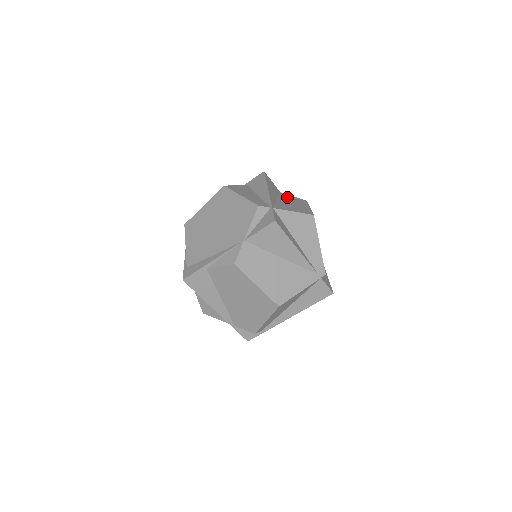
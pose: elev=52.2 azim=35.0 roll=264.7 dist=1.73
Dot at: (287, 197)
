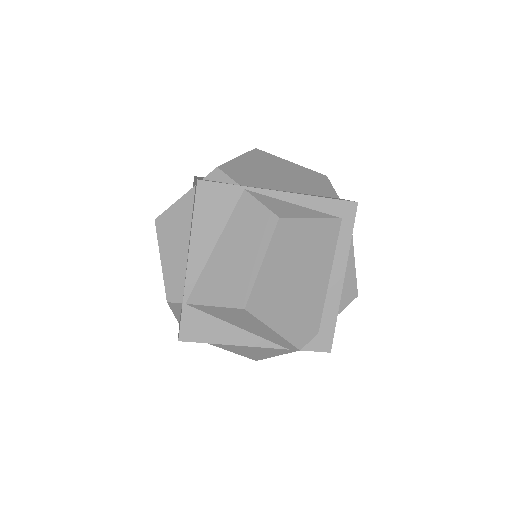
Dot at: (242, 220)
